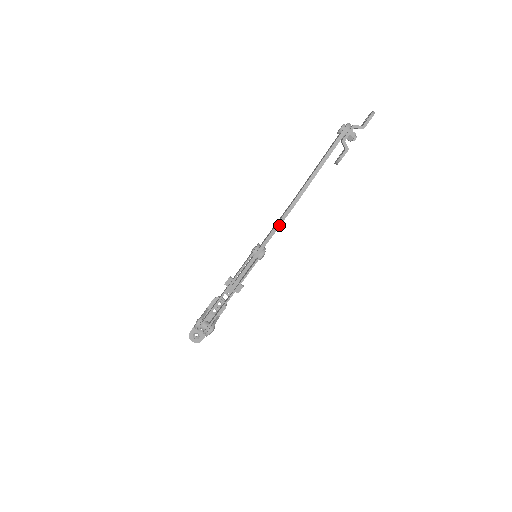
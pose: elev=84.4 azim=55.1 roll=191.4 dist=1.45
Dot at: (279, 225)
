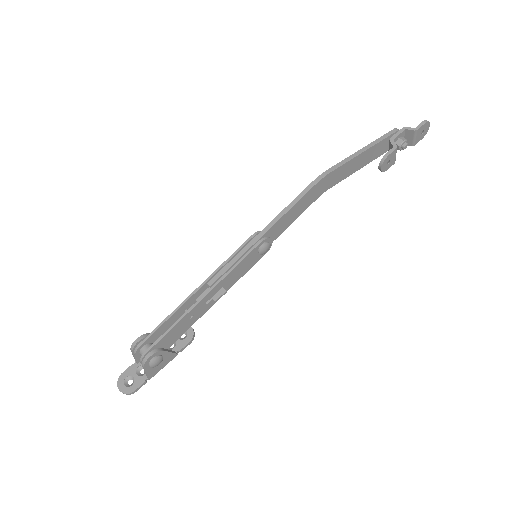
Dot at: (296, 201)
